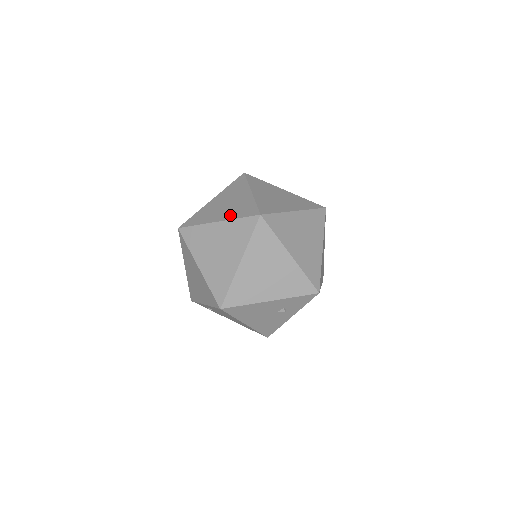
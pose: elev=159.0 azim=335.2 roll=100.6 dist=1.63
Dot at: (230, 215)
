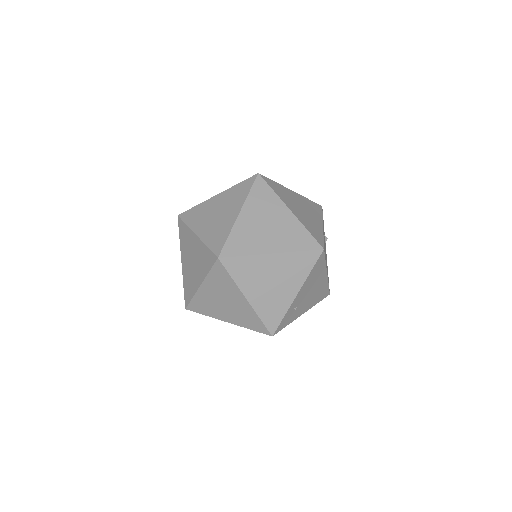
Dot at: (238, 202)
